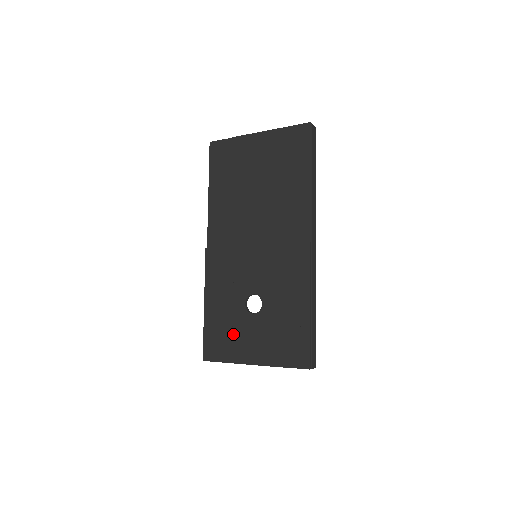
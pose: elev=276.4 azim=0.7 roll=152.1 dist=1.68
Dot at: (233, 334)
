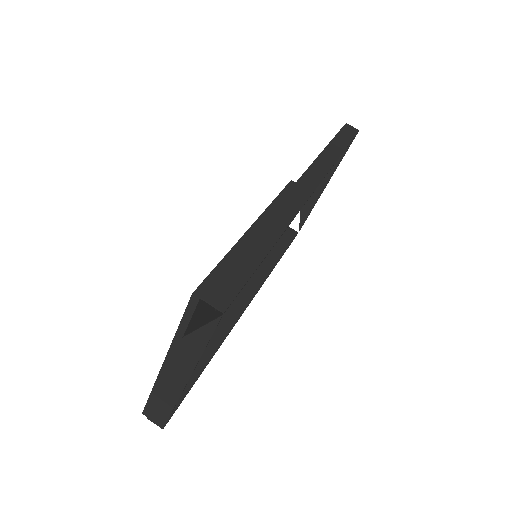
Dot at: occluded
